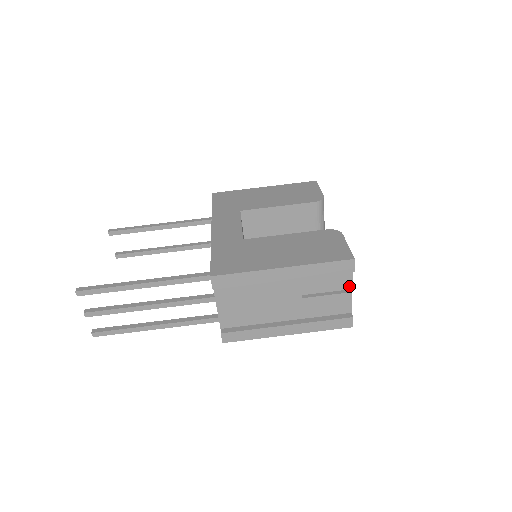
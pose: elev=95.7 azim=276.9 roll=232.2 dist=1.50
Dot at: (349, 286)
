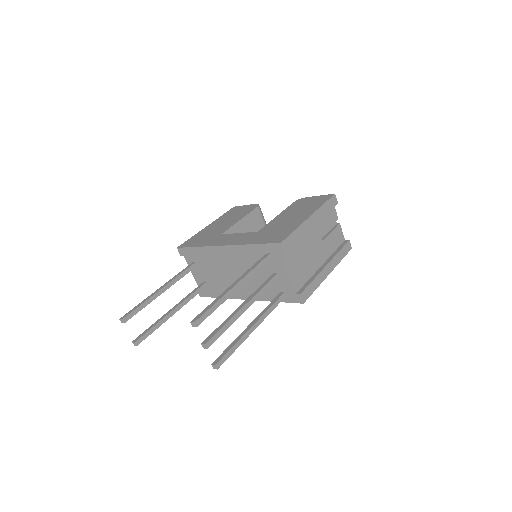
Dot at: (337, 219)
